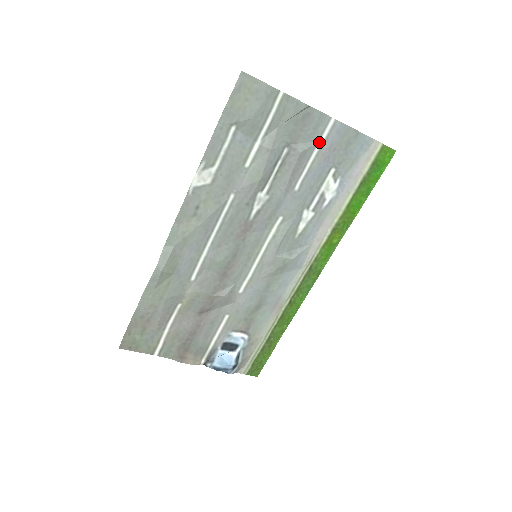
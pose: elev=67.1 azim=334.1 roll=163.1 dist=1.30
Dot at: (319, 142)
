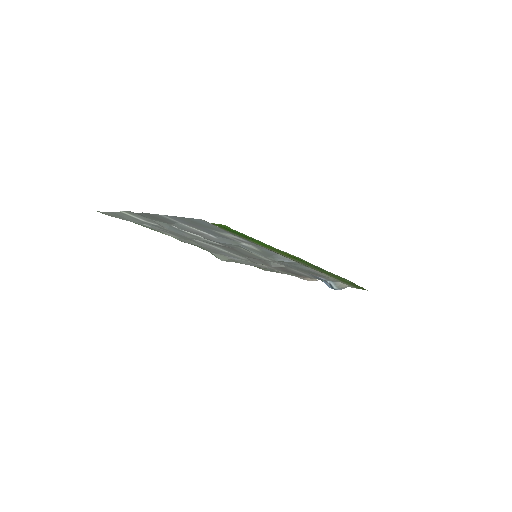
Dot at: (179, 223)
